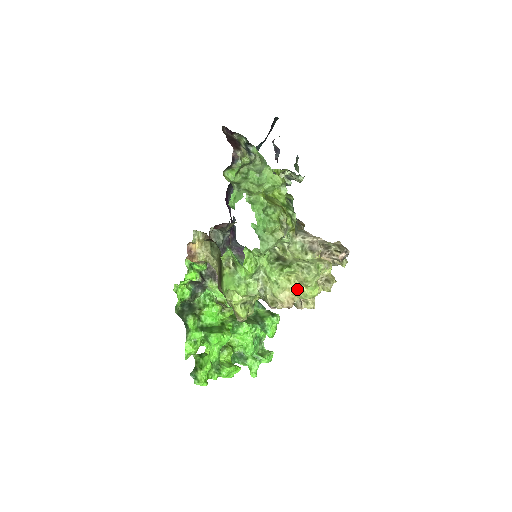
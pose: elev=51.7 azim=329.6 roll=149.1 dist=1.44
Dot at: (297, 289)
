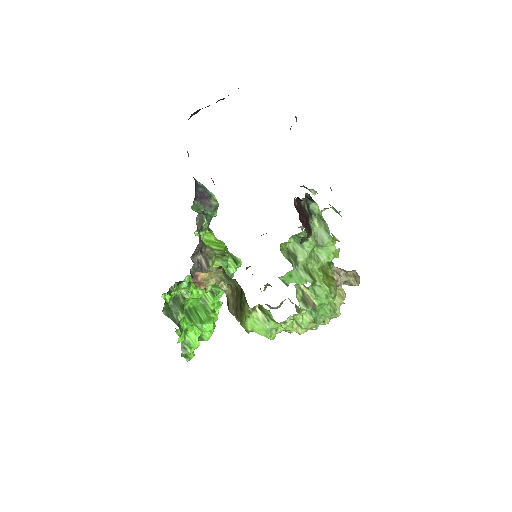
Dot at: occluded
